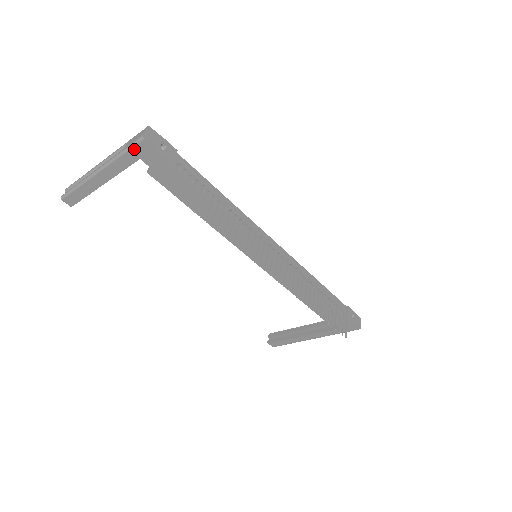
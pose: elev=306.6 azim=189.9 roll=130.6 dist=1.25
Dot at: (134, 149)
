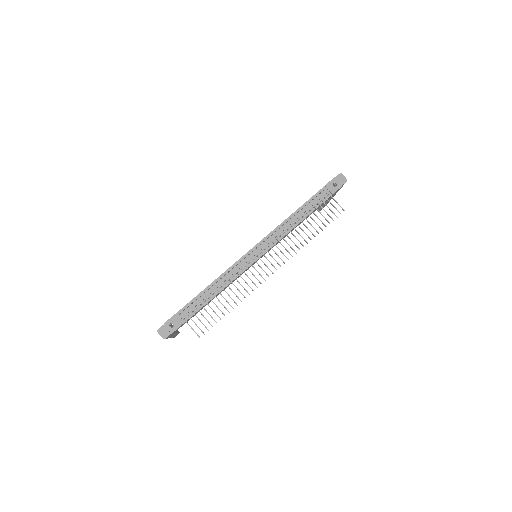
Dot at: occluded
